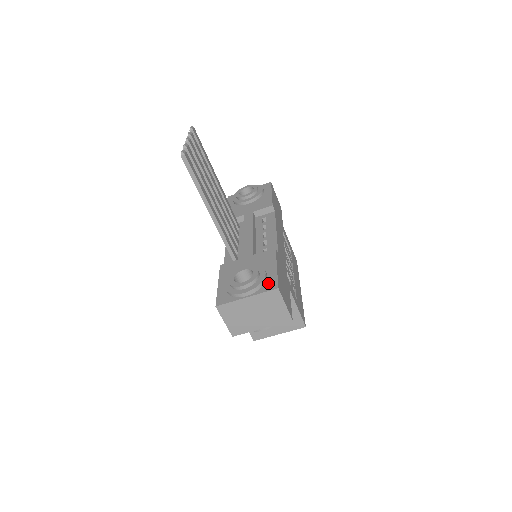
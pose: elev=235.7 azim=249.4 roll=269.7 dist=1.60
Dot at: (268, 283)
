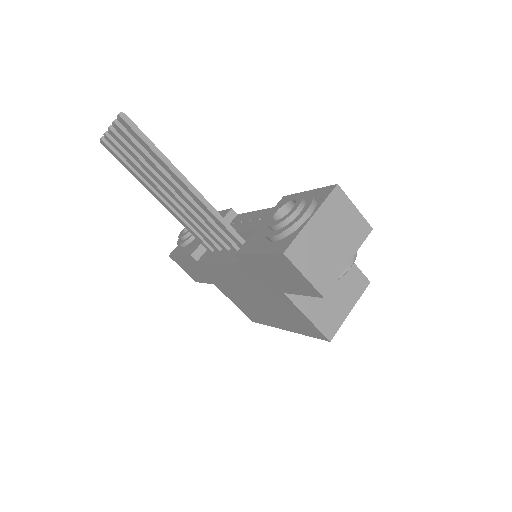
Dot at: (319, 195)
